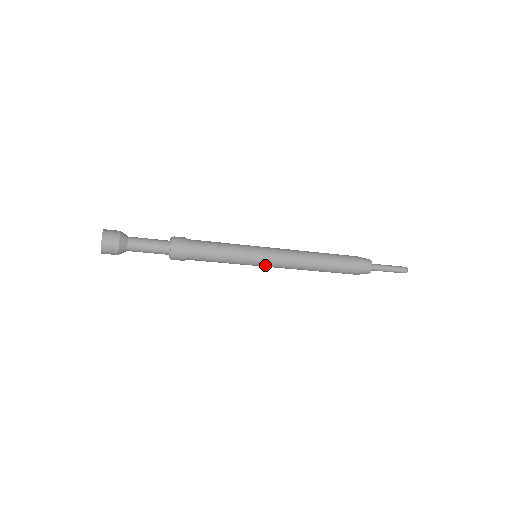
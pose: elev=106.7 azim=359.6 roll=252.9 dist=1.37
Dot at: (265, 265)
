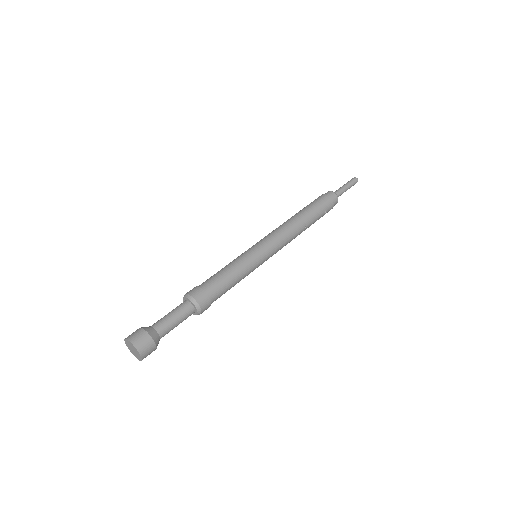
Dot at: (269, 254)
